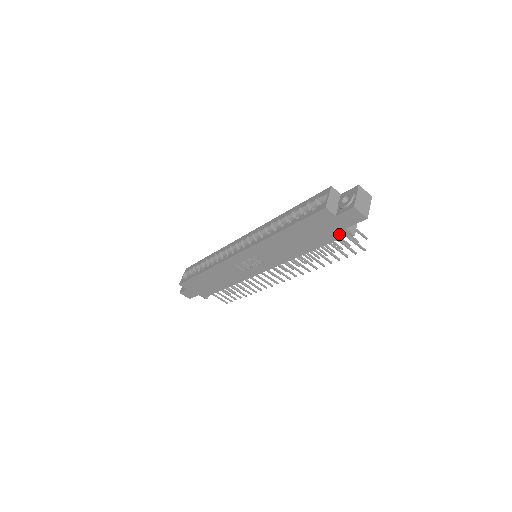
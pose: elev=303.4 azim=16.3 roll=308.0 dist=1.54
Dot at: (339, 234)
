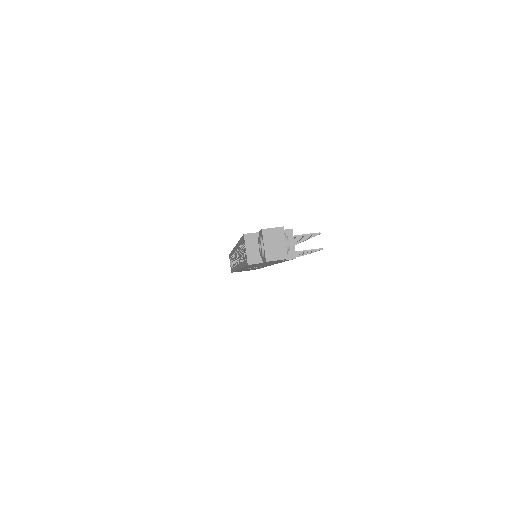
Dot at: occluded
